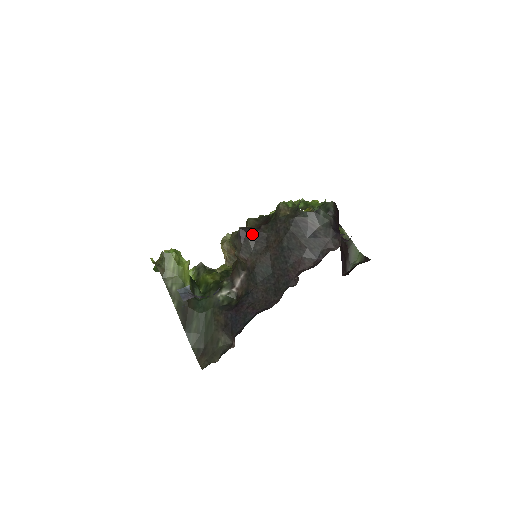
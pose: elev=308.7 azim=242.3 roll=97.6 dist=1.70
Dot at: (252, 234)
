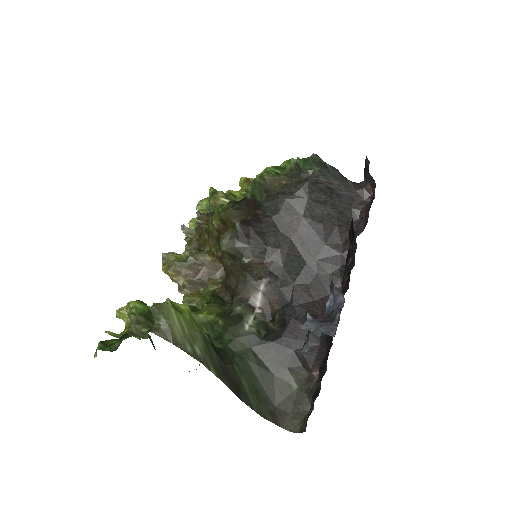
Dot at: (256, 226)
